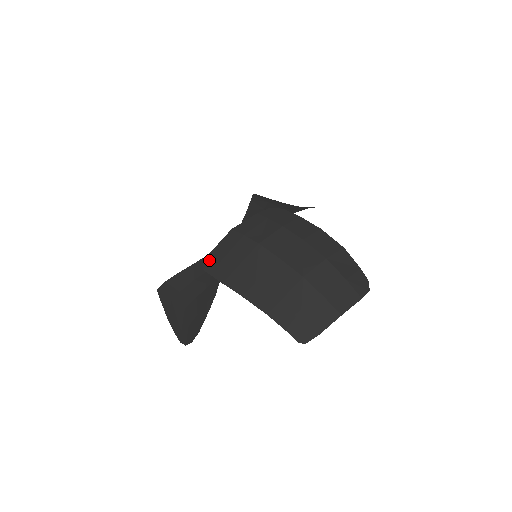
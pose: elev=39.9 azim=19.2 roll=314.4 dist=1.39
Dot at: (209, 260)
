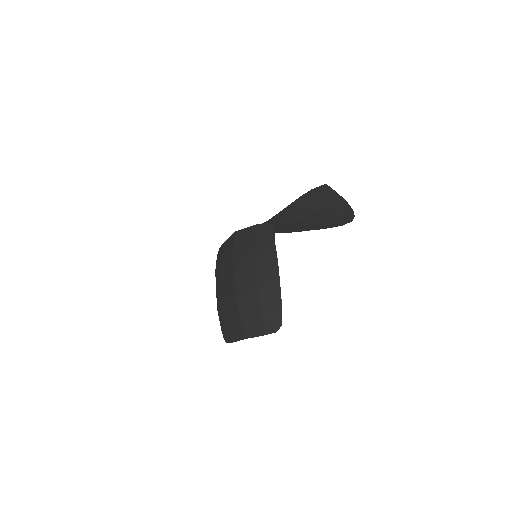
Dot at: (221, 248)
